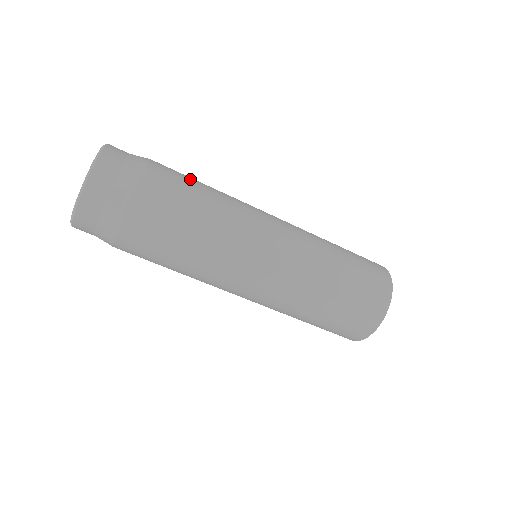
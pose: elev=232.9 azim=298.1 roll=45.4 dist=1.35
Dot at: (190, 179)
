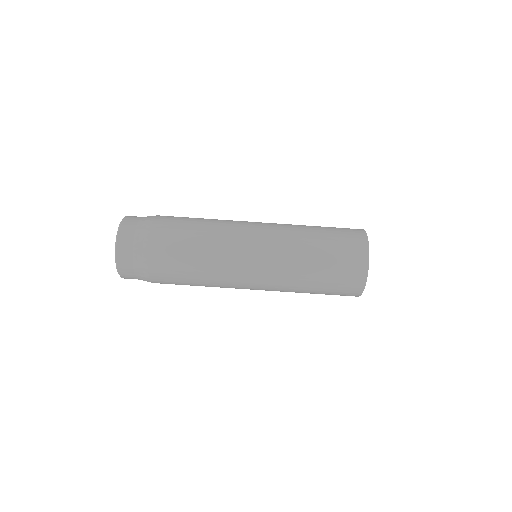
Dot at: (188, 217)
